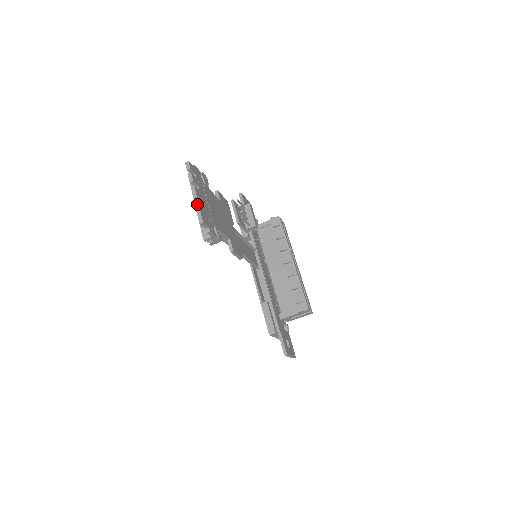
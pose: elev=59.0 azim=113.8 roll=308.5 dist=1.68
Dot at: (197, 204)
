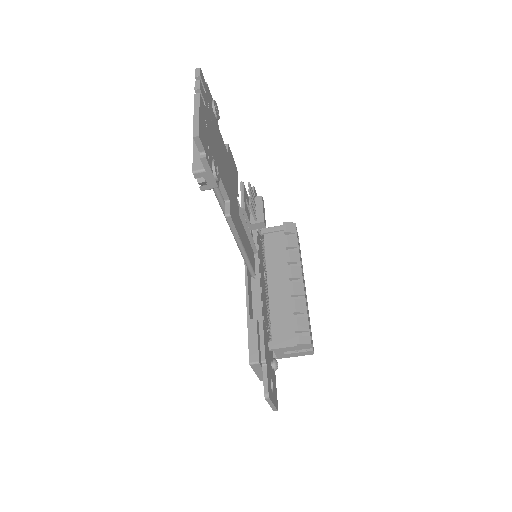
Dot at: (197, 114)
